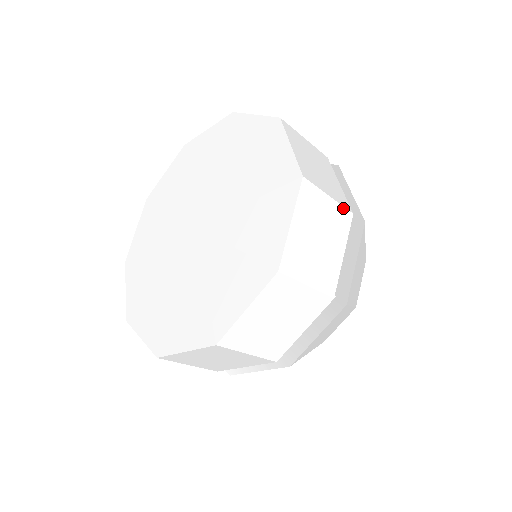
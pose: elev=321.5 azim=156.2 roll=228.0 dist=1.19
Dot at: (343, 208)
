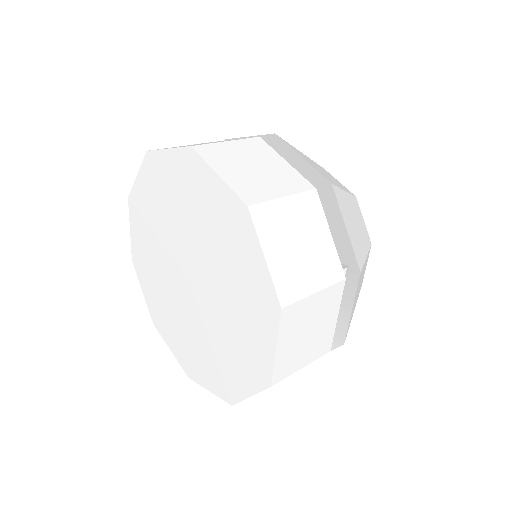
Dot at: (303, 194)
